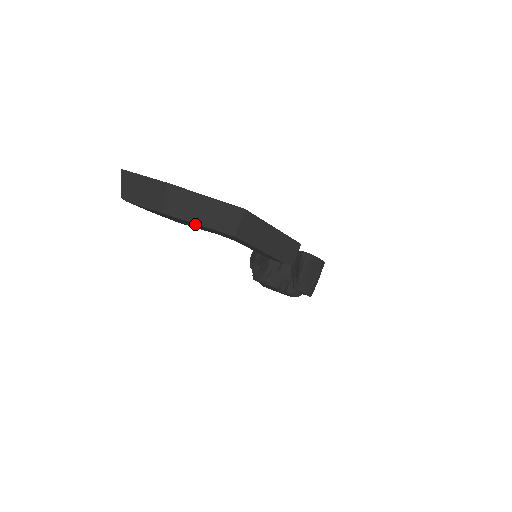
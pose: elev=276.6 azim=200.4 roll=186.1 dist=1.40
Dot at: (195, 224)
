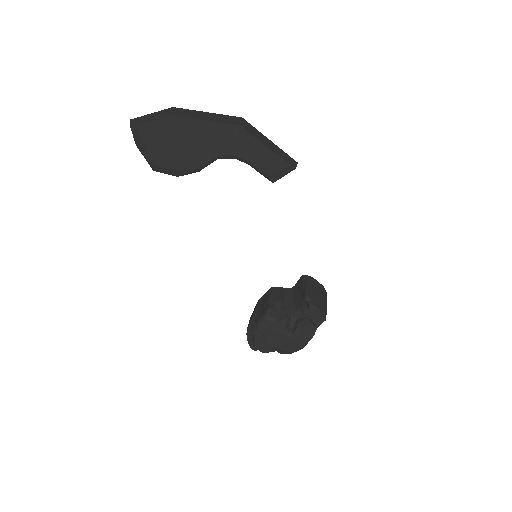
Dot at: (201, 125)
